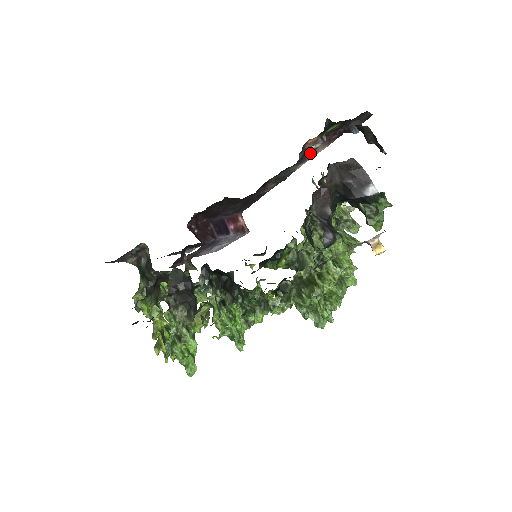
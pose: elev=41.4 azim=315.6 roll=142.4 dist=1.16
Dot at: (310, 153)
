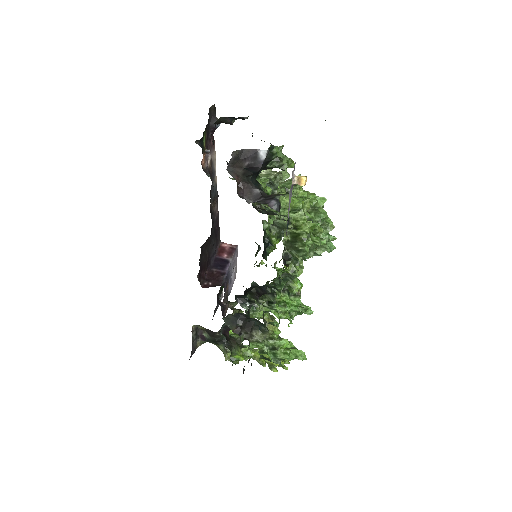
Dot at: (211, 166)
